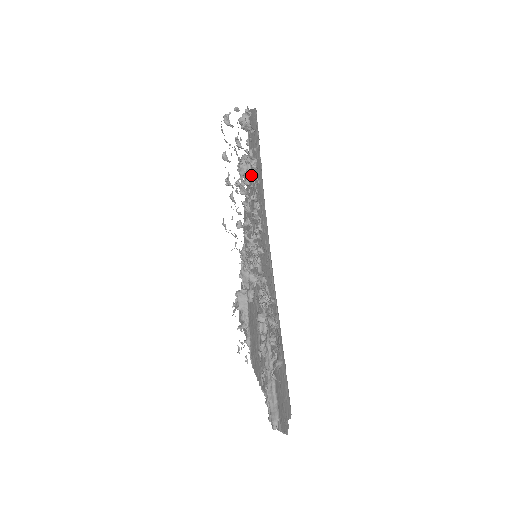
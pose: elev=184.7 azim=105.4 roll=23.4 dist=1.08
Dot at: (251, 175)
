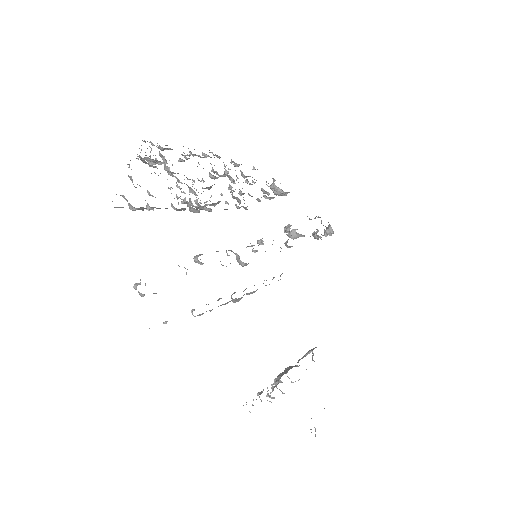
Dot at: occluded
